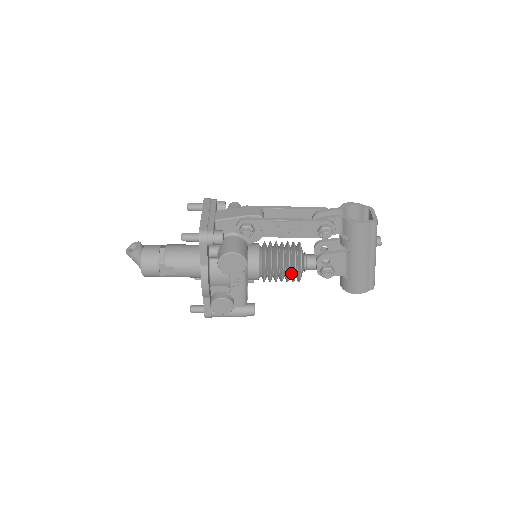
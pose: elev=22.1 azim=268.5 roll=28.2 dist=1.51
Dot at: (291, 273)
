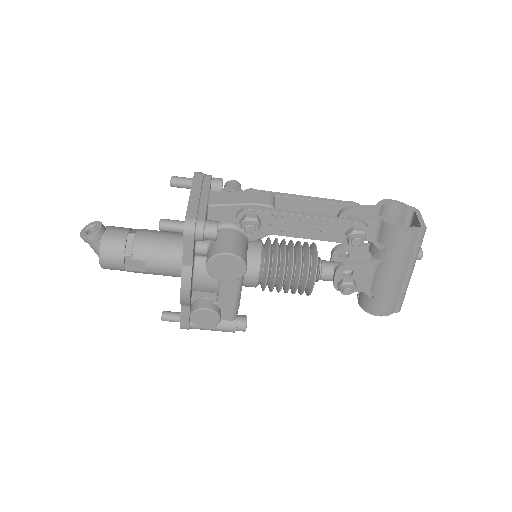
Dot at: (300, 283)
